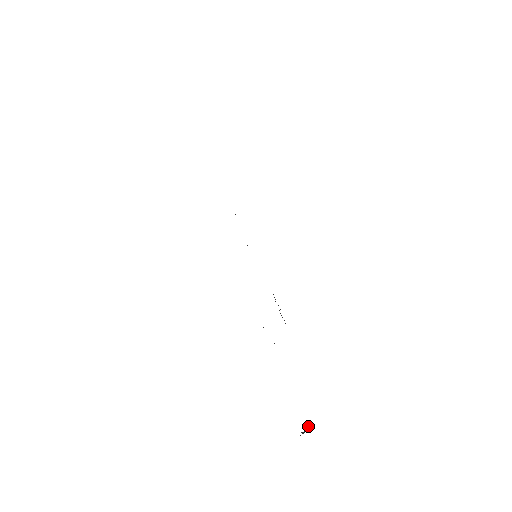
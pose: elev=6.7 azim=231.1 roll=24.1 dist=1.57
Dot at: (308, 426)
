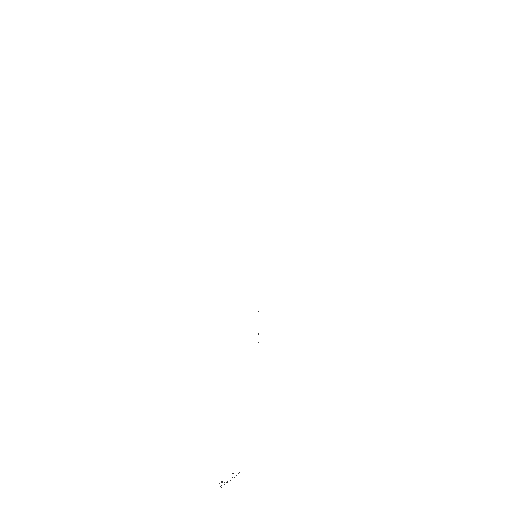
Dot at: (230, 480)
